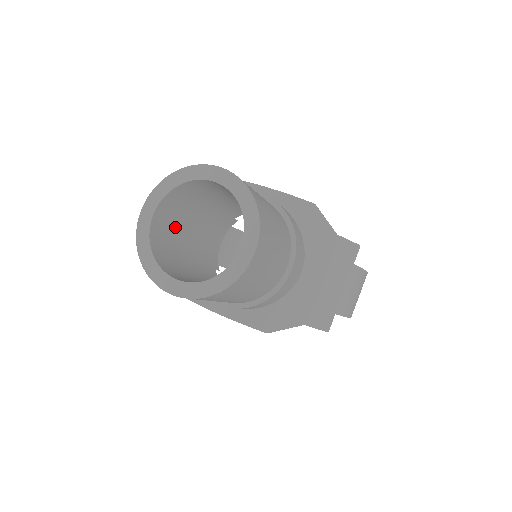
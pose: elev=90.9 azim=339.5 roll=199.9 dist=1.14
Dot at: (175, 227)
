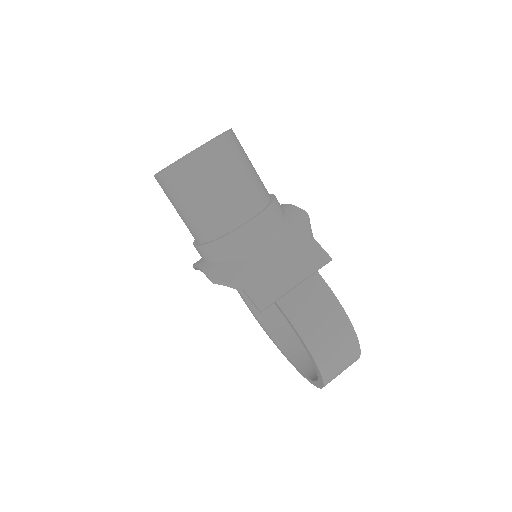
Dot at: occluded
